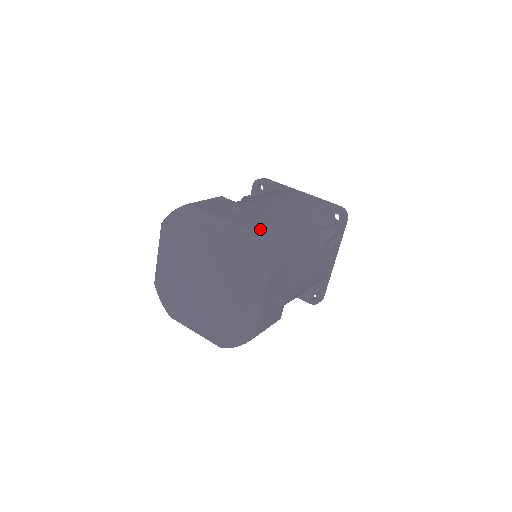
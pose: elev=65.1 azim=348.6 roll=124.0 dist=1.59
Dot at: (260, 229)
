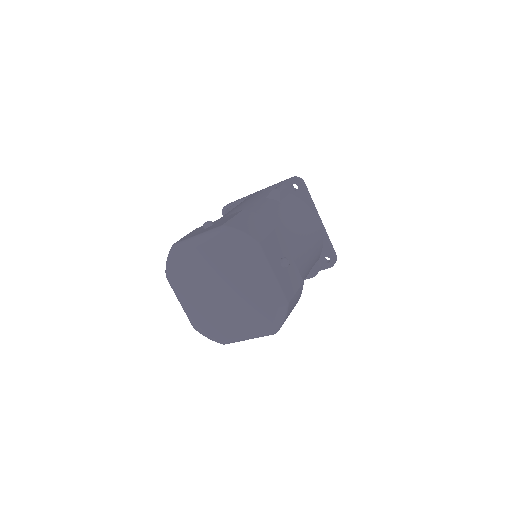
Dot at: (293, 299)
